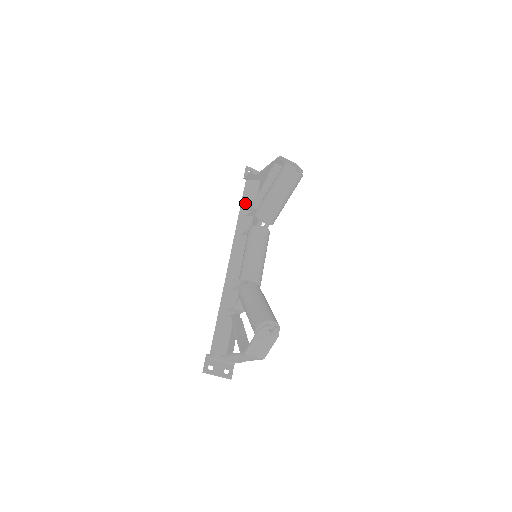
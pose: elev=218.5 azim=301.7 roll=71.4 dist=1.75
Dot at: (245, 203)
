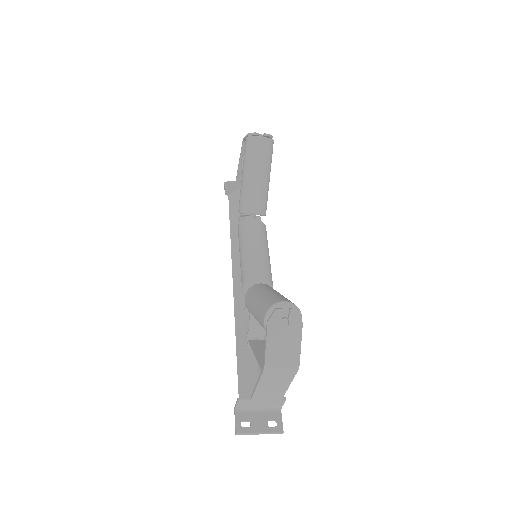
Dot at: (233, 217)
